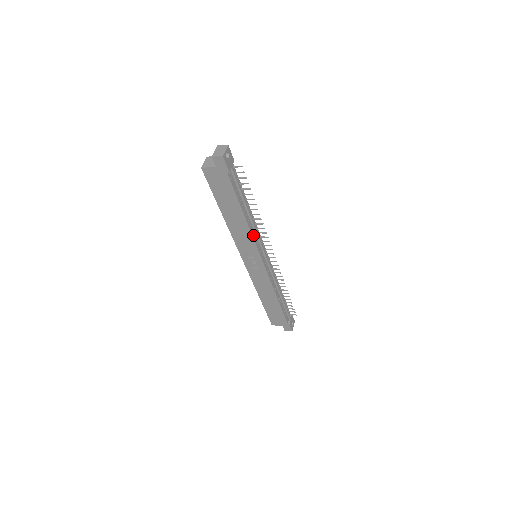
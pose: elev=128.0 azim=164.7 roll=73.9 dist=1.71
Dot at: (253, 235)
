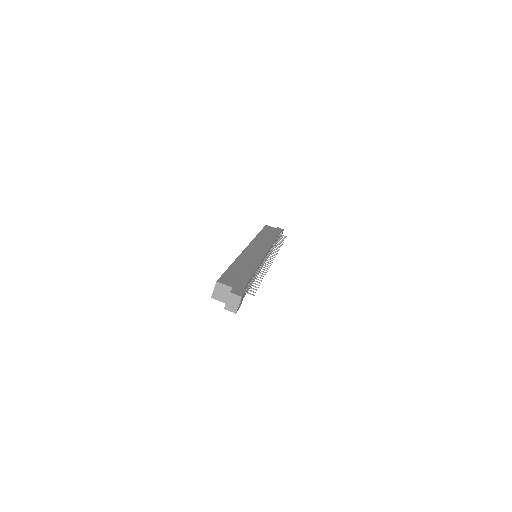
Dot at: occluded
